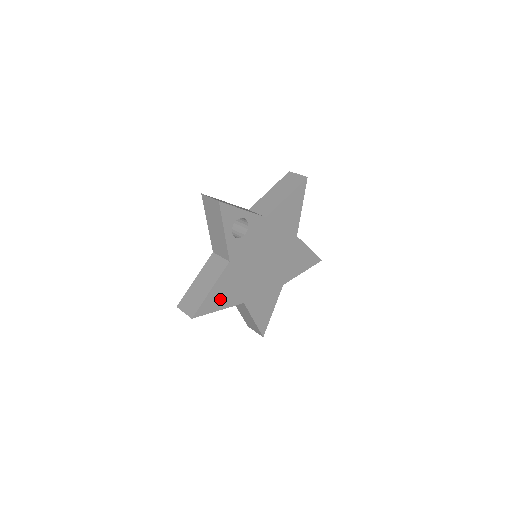
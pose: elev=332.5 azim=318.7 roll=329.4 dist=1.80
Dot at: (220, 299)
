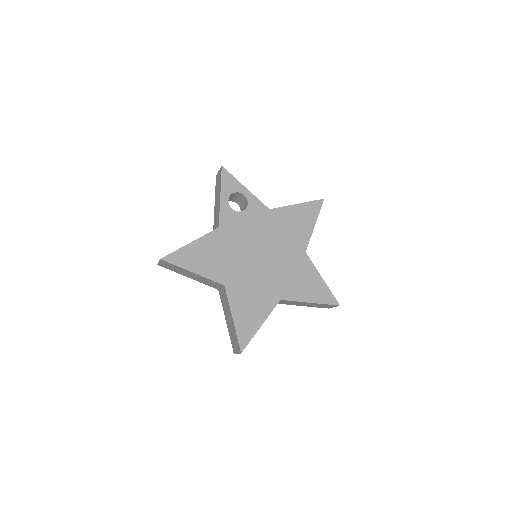
Dot at: (198, 261)
